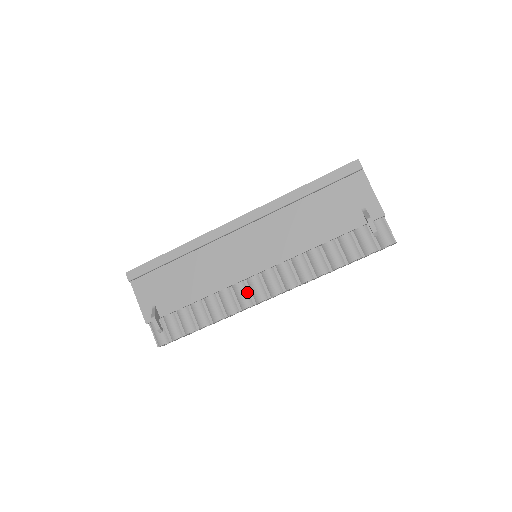
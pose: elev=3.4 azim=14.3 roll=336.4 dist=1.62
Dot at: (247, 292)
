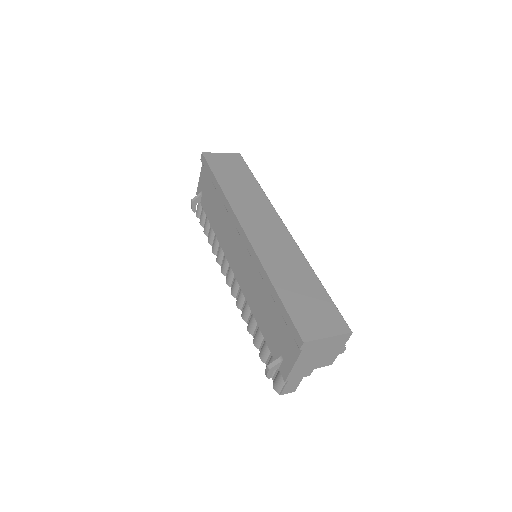
Dot at: (227, 266)
